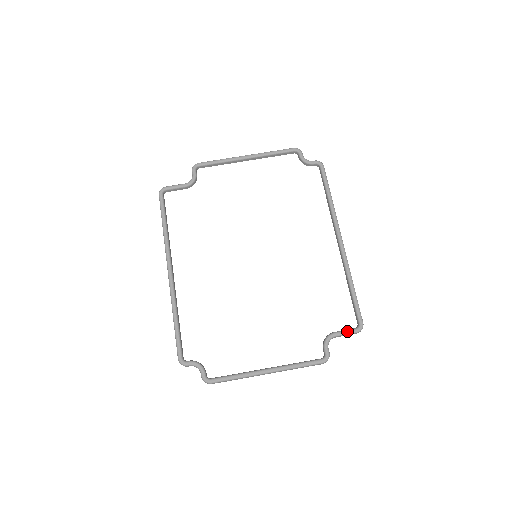
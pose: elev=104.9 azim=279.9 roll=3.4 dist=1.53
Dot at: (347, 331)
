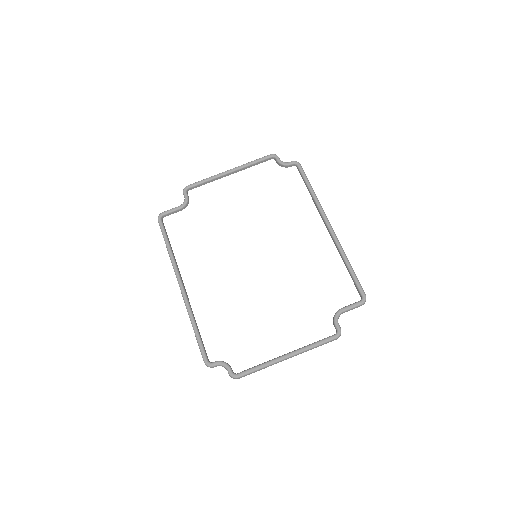
Dot at: (352, 305)
